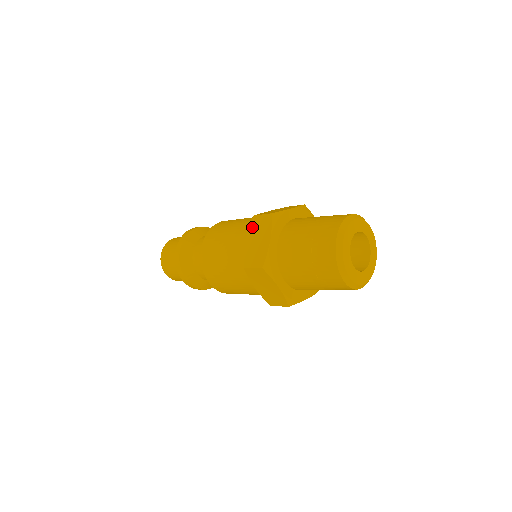
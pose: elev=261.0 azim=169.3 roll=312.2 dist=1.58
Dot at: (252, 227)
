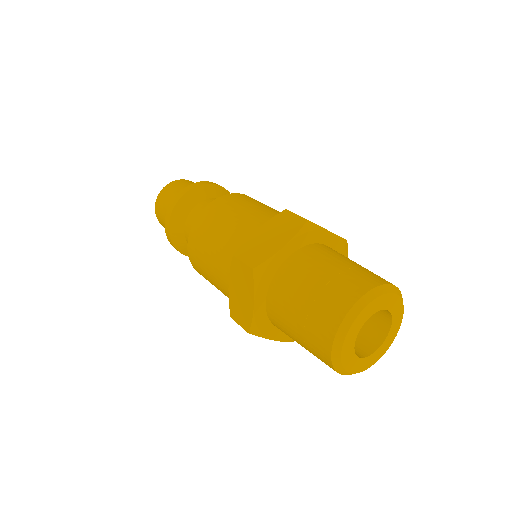
Dot at: (275, 219)
